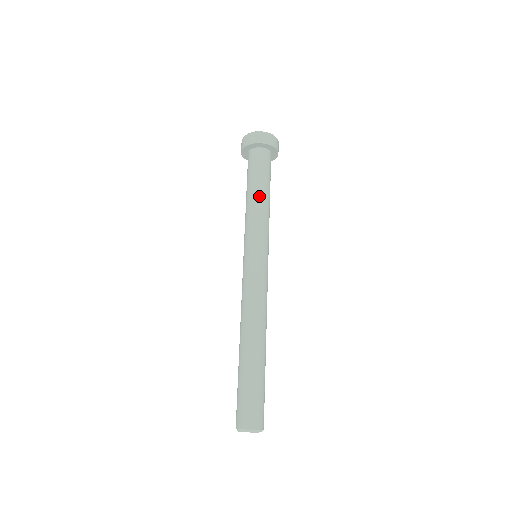
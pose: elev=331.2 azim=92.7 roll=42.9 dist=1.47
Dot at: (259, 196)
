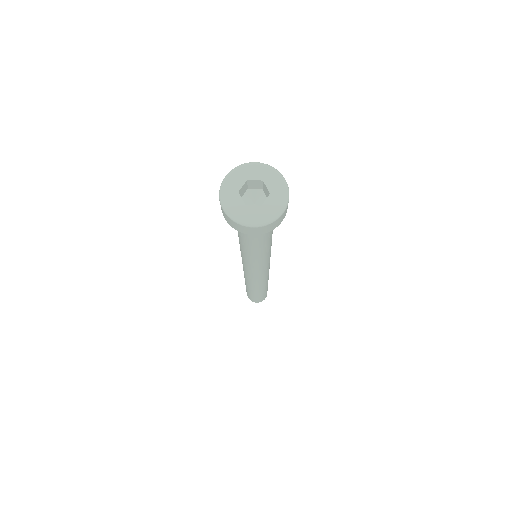
Dot at: (256, 250)
